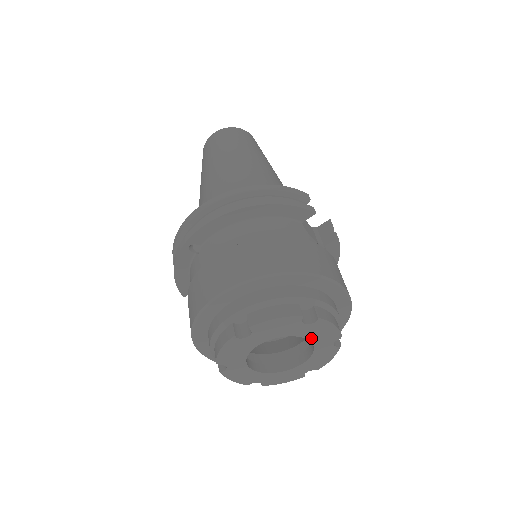
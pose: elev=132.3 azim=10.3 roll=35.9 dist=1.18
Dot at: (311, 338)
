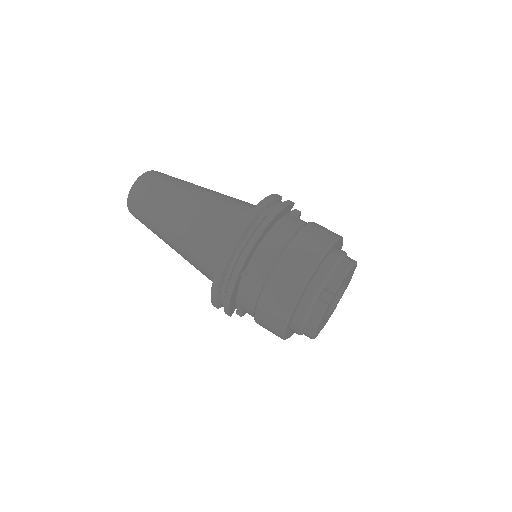
Dot at: (348, 278)
